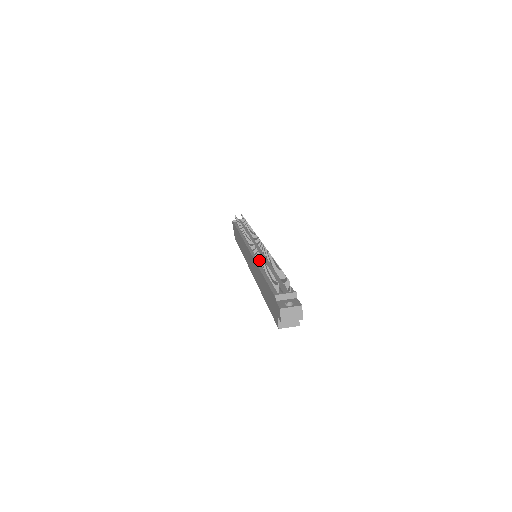
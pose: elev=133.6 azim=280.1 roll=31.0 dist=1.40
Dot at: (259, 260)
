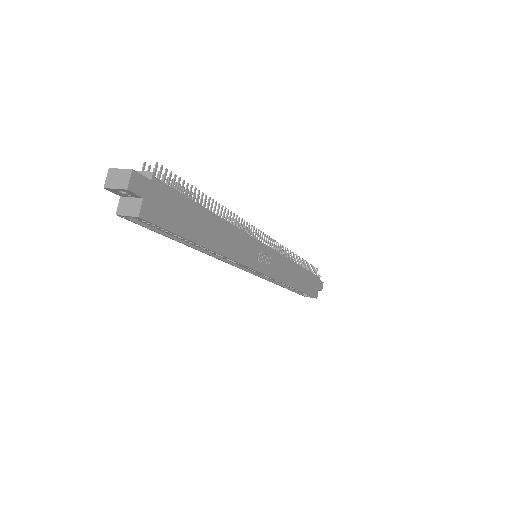
Dot at: occluded
